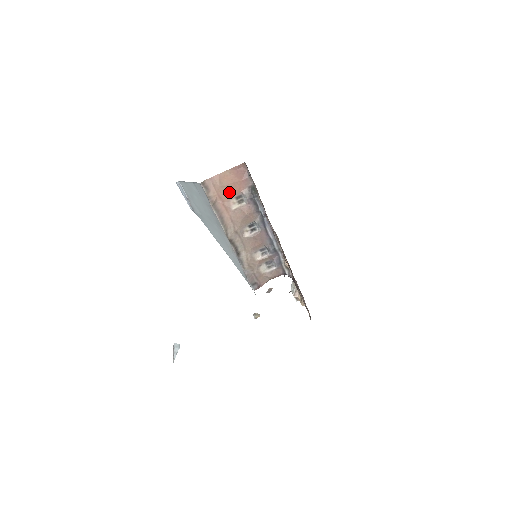
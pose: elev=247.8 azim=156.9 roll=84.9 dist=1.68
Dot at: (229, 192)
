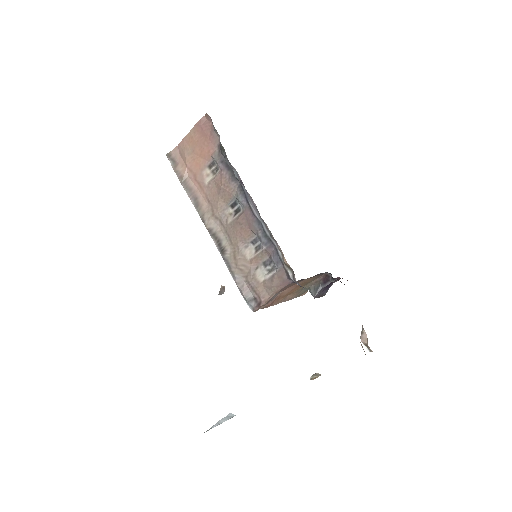
Dot at: (199, 160)
